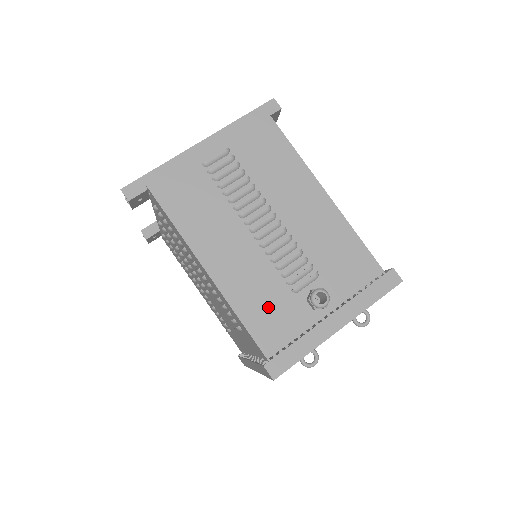
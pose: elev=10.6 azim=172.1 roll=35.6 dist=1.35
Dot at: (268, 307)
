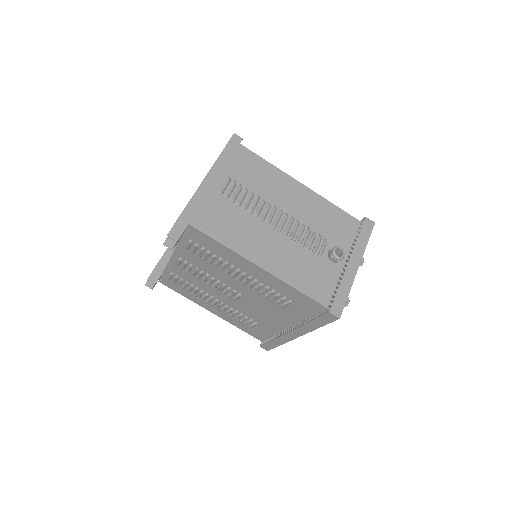
Dot at: (310, 274)
